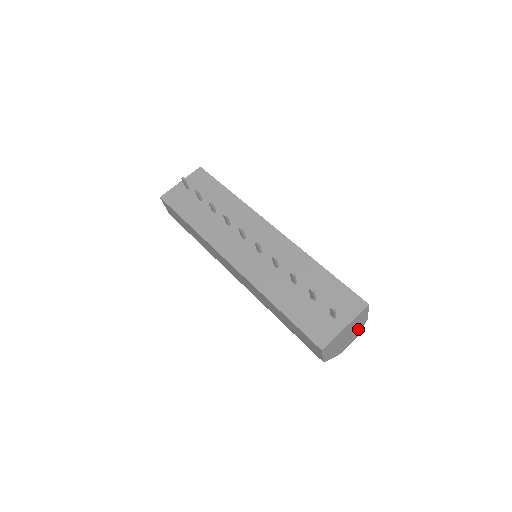
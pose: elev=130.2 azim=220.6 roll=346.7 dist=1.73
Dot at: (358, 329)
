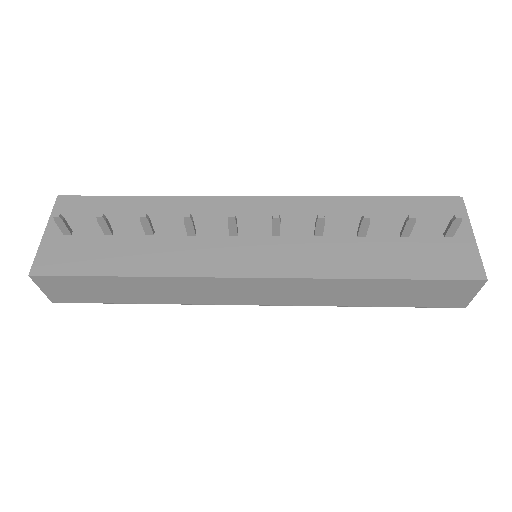
Dot at: occluded
